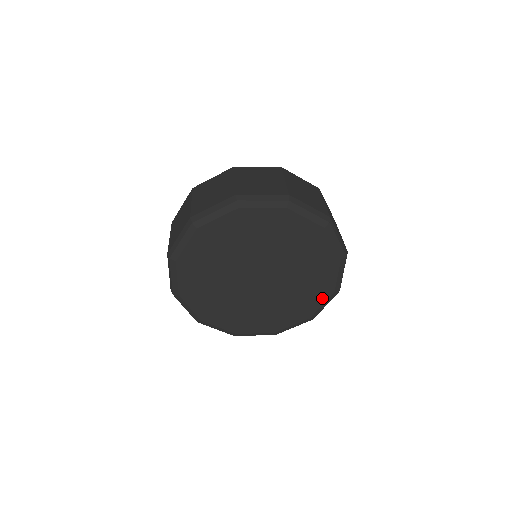
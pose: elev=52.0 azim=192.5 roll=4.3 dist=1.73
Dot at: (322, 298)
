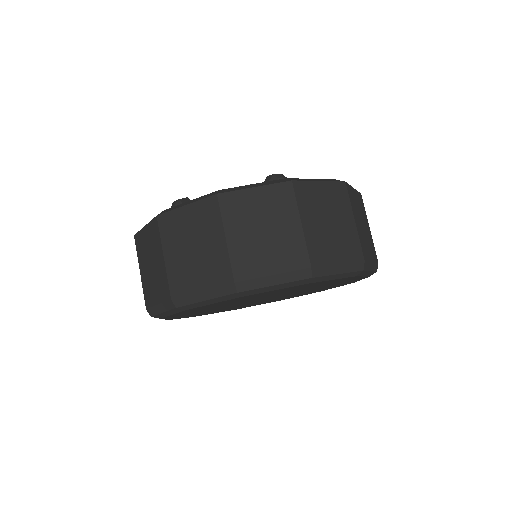
Dot at: occluded
